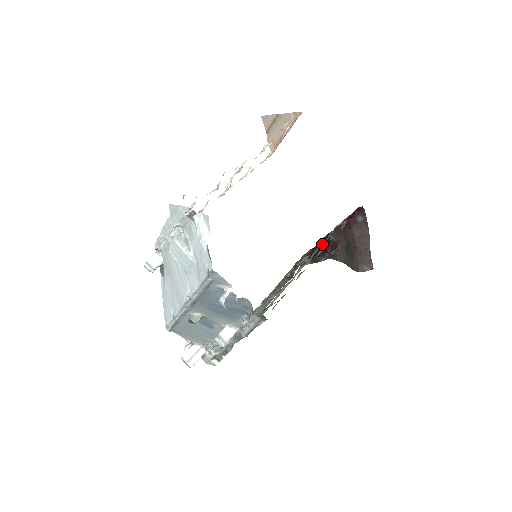
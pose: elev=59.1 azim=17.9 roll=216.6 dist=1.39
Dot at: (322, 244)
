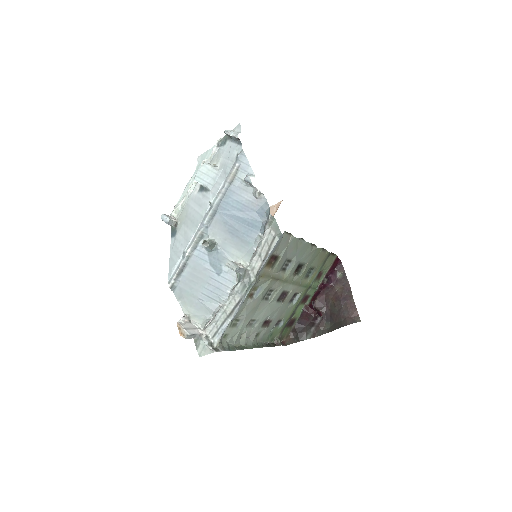
Dot at: (308, 308)
